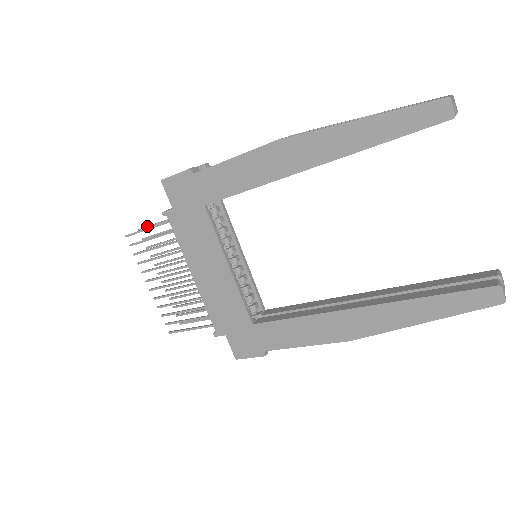
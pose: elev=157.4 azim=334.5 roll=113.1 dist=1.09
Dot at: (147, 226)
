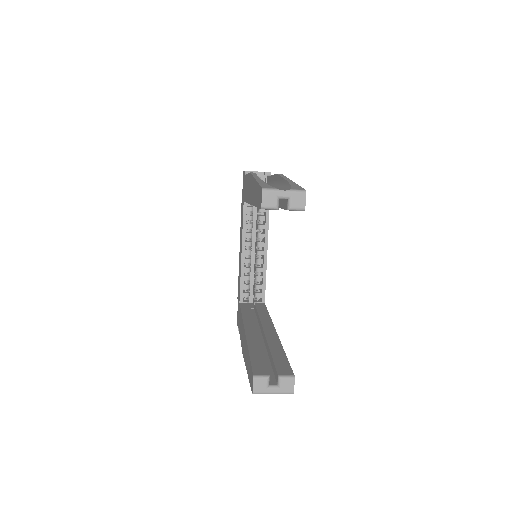
Dot at: occluded
